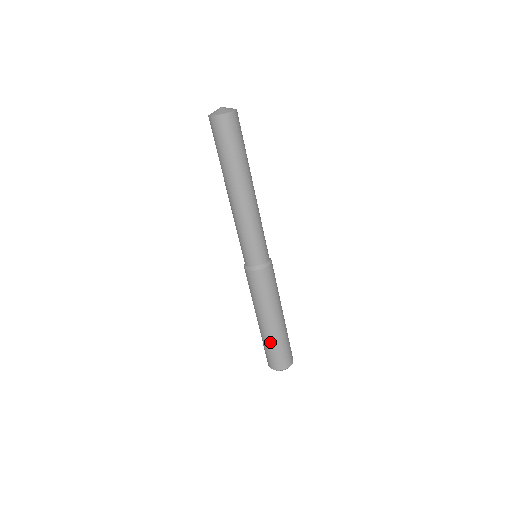
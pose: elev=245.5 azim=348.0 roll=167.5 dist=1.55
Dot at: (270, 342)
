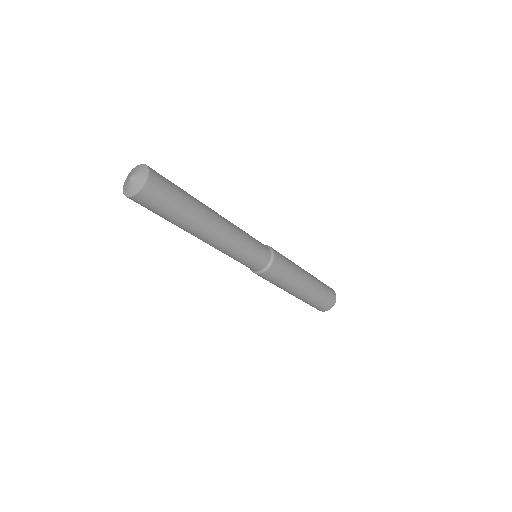
Dot at: occluded
